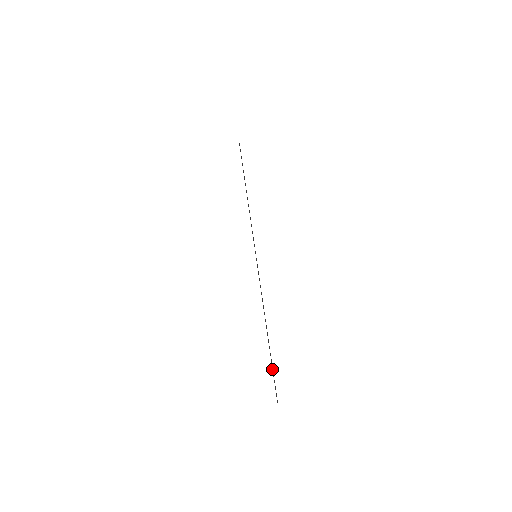
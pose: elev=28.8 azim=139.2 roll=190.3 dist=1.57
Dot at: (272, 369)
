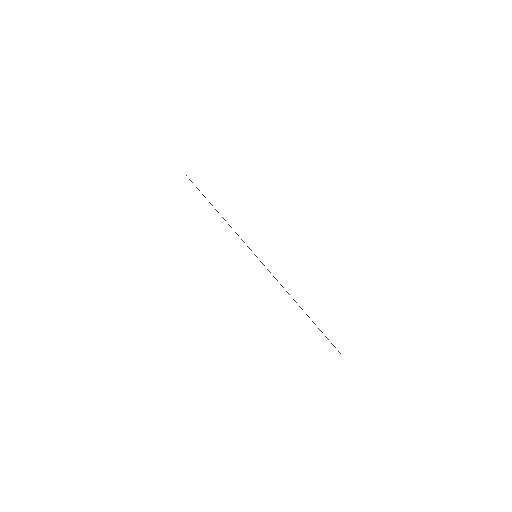
Dot at: occluded
